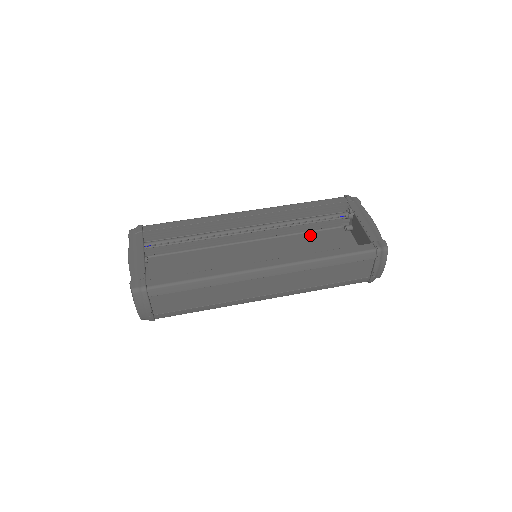
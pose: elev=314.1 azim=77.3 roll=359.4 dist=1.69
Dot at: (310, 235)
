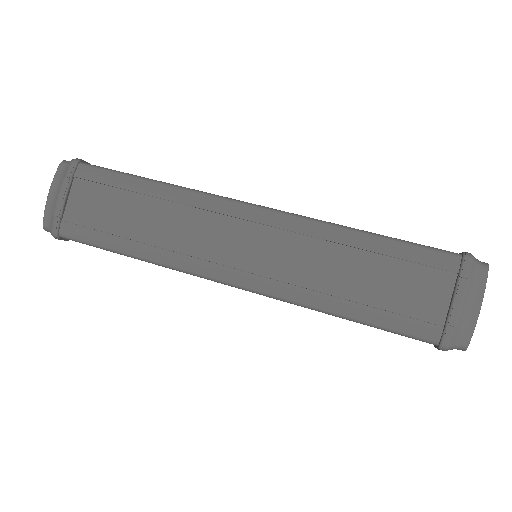
Dot at: occluded
